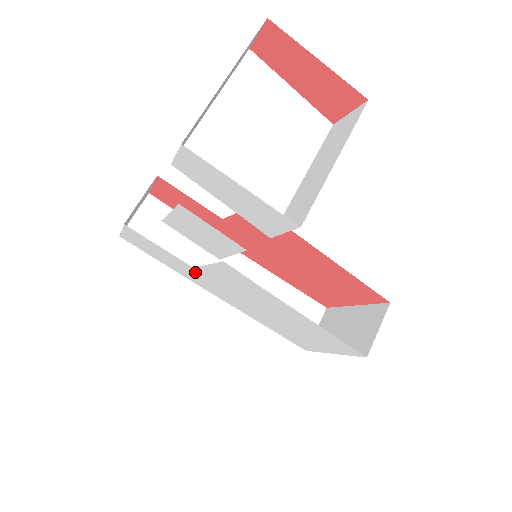
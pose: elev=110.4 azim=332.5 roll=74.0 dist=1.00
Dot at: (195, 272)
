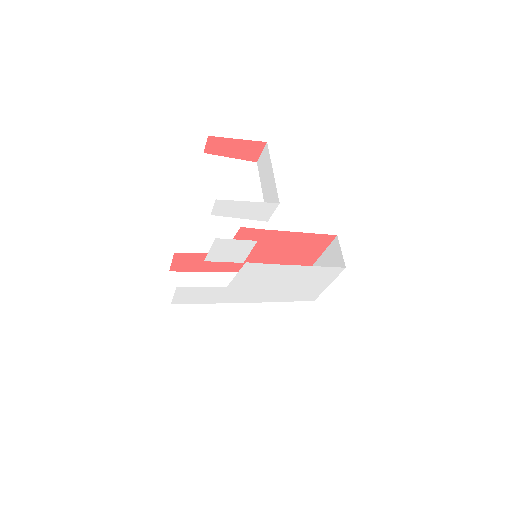
Dot at: (228, 291)
